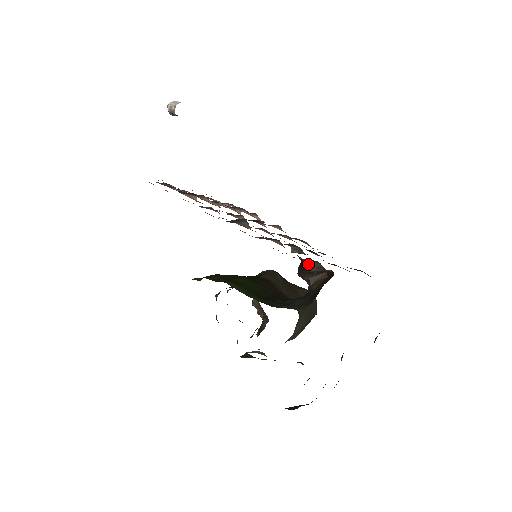
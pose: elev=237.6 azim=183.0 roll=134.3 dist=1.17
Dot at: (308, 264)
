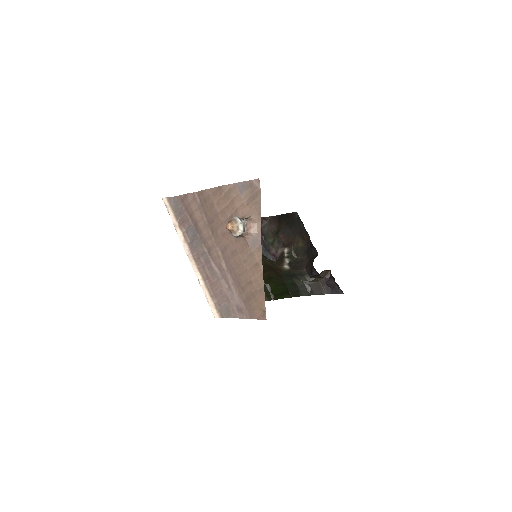
Dot at: occluded
